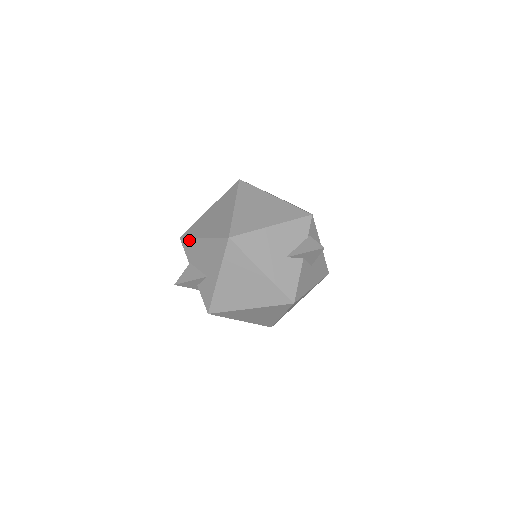
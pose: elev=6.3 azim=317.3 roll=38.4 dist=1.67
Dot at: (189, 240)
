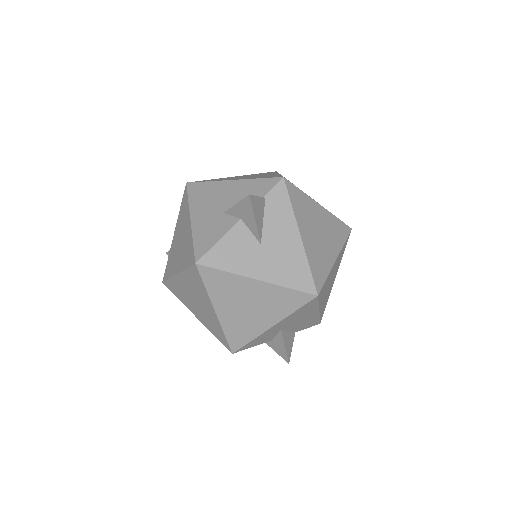
Dot at: occluded
